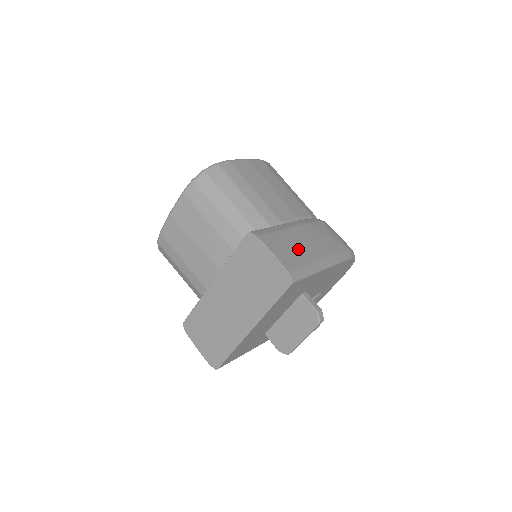
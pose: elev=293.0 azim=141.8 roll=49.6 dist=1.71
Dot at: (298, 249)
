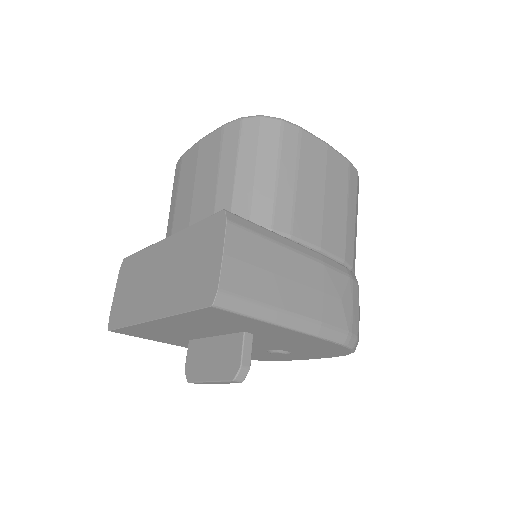
Dot at: (270, 277)
